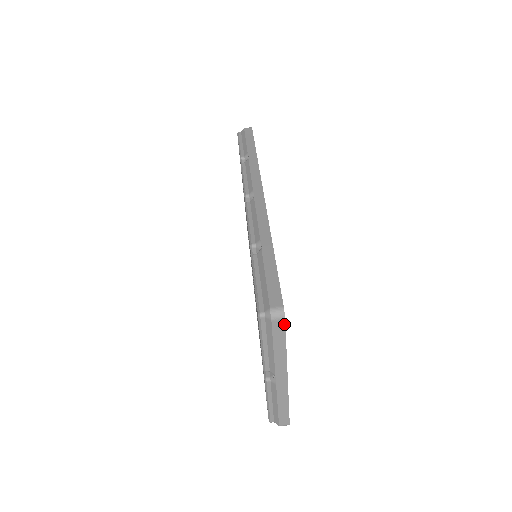
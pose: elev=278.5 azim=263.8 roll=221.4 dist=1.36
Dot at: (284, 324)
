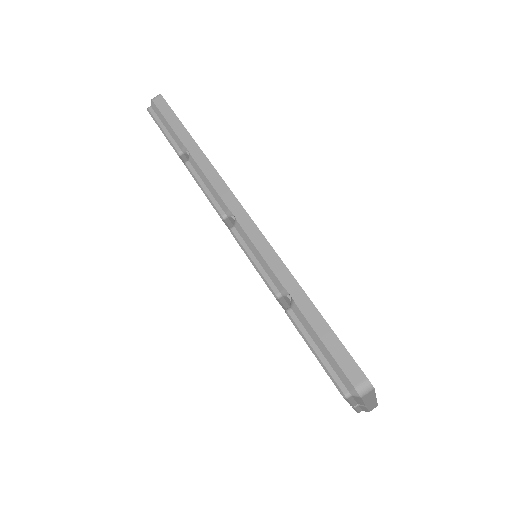
Dot at: (373, 390)
